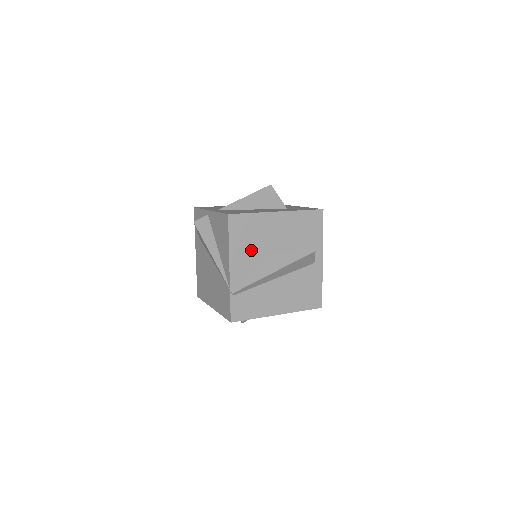
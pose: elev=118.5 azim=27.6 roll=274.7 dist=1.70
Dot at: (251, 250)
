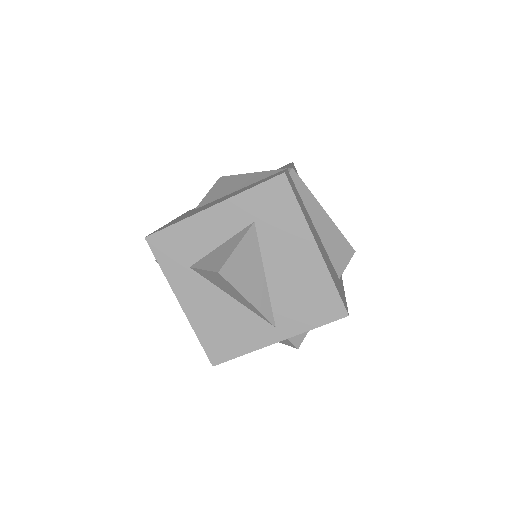
Dot at: occluded
